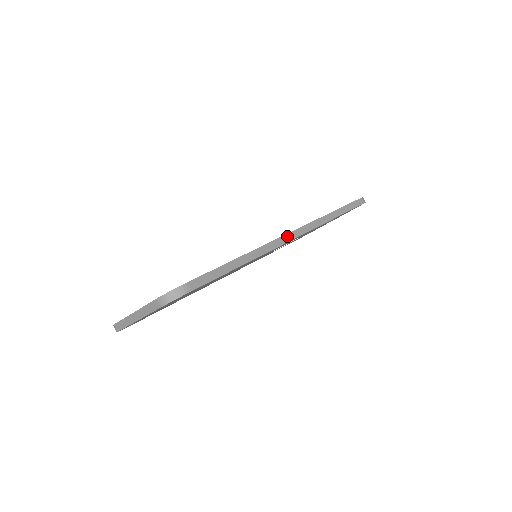
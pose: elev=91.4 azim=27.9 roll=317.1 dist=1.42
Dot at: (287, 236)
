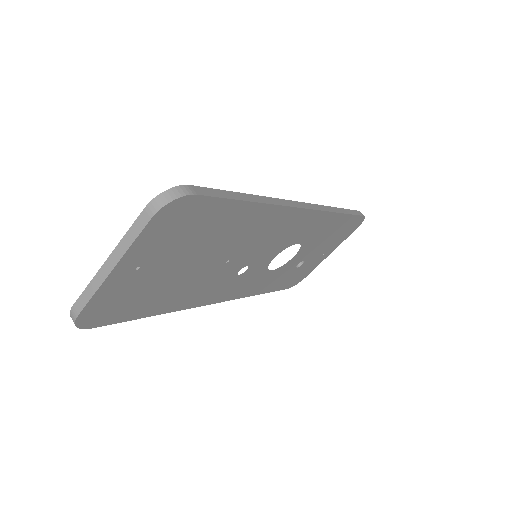
Dot at: (297, 203)
